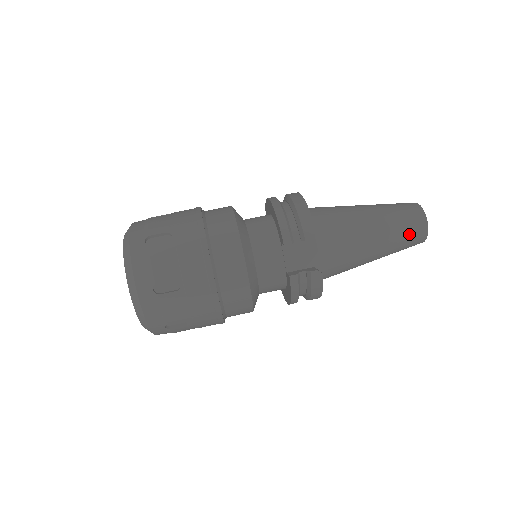
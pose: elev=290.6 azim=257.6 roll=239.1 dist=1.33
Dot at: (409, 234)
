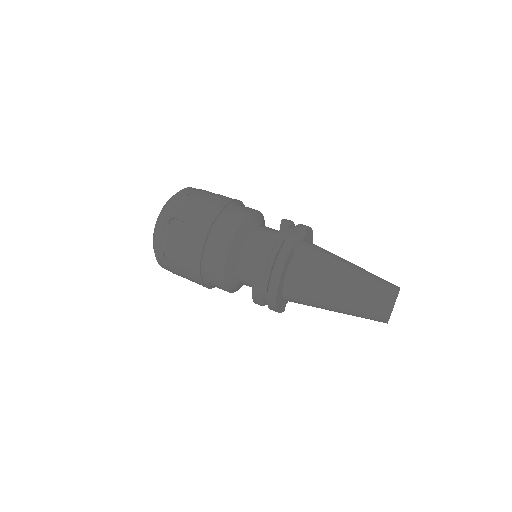
Dot at: (379, 286)
